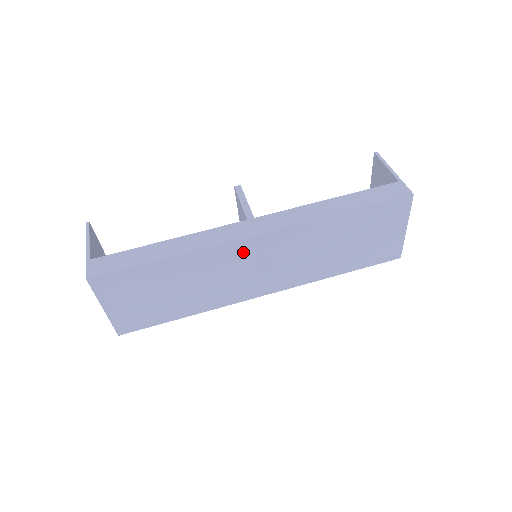
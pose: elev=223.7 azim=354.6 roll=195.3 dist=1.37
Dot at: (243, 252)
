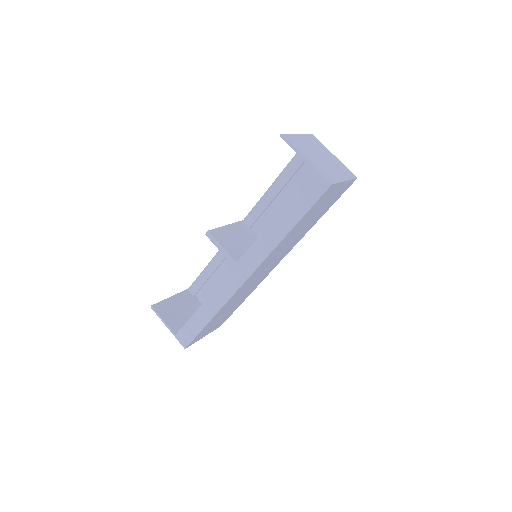
Dot at: occluded
